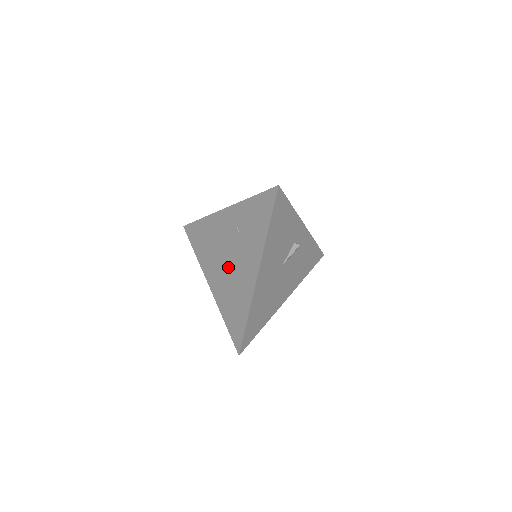
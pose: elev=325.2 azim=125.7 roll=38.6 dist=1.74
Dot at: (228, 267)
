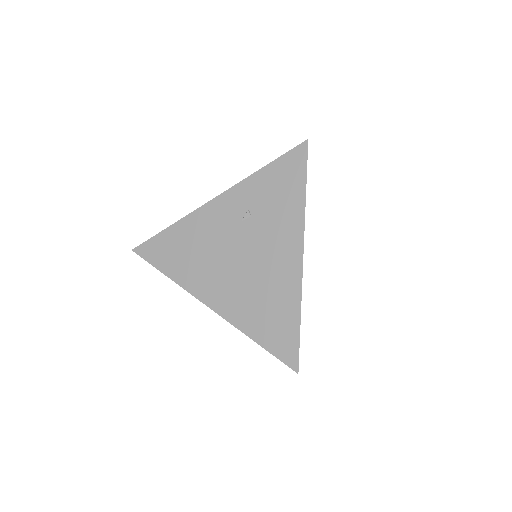
Dot at: (243, 267)
